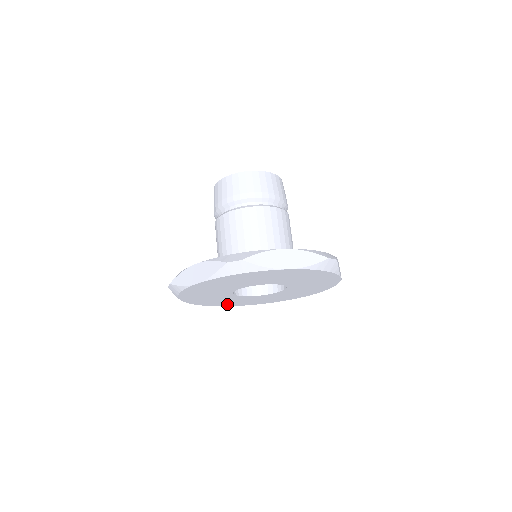
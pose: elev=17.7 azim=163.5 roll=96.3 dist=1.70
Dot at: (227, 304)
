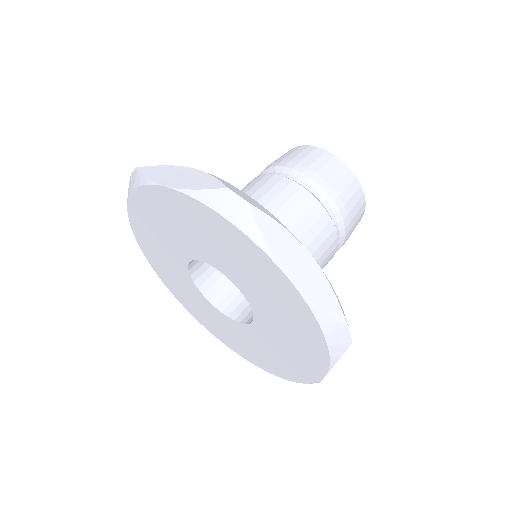
Dot at: (236, 347)
